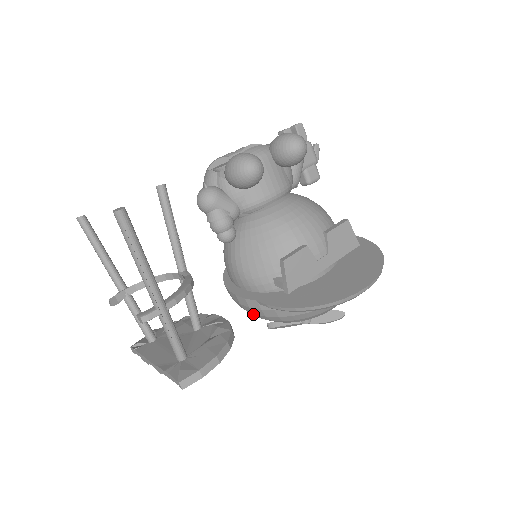
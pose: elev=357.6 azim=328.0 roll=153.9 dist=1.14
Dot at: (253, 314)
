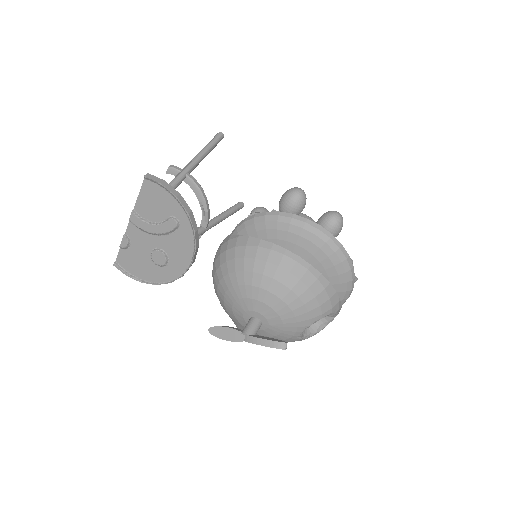
Dot at: (217, 262)
